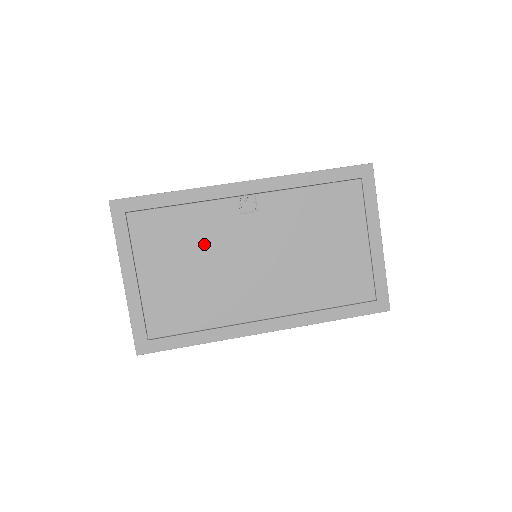
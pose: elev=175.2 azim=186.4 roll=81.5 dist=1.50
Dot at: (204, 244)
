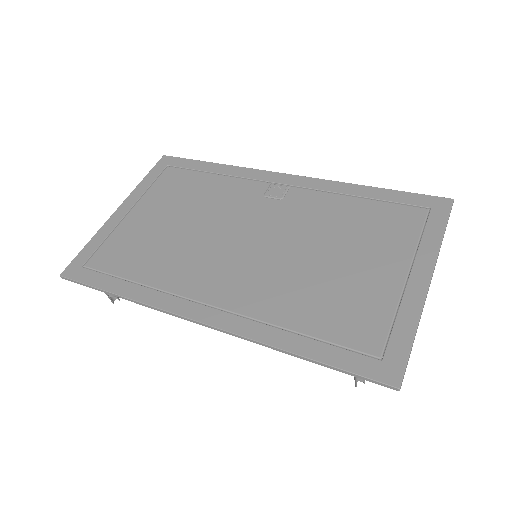
Dot at: (208, 208)
